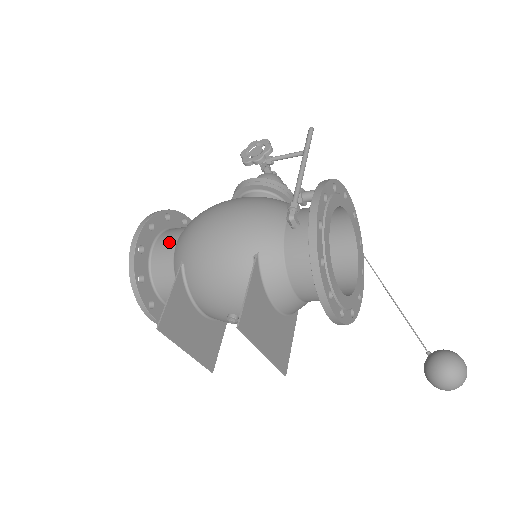
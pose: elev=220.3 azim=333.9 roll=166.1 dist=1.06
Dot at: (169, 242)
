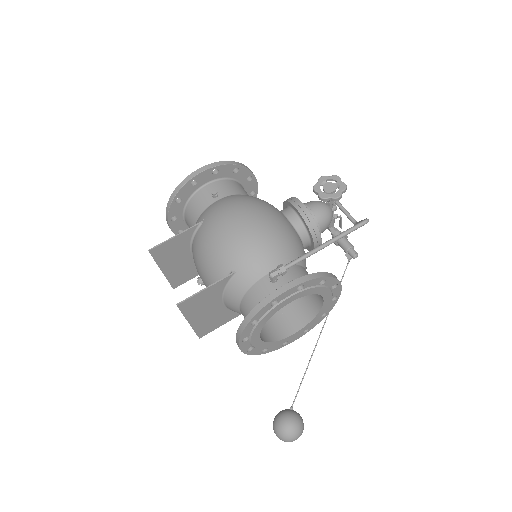
Dot at: (213, 195)
